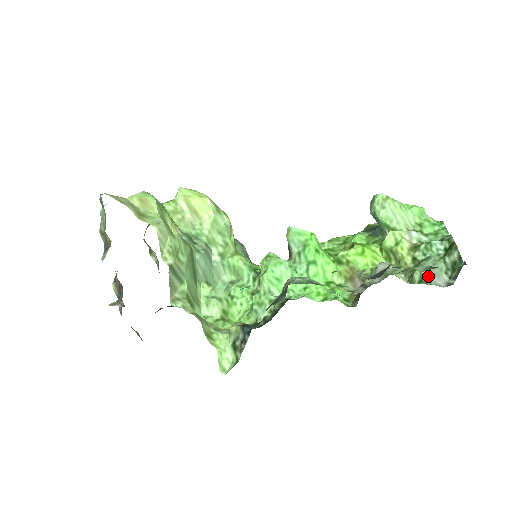
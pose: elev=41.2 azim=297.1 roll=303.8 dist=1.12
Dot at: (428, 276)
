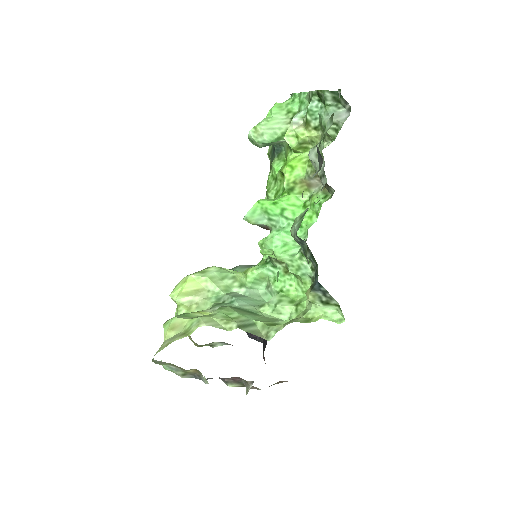
Dot at: (335, 123)
